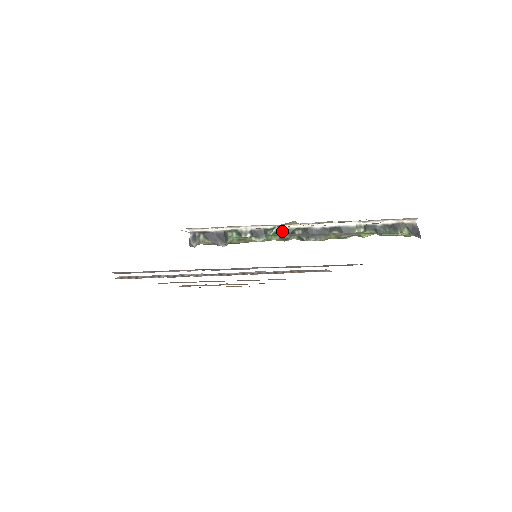
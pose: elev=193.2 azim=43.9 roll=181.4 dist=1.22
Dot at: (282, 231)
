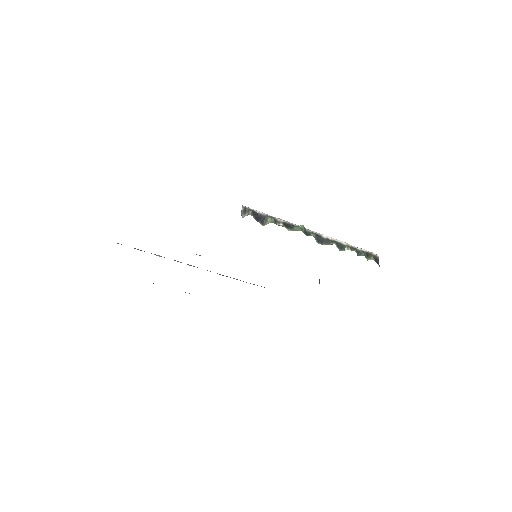
Dot at: (304, 230)
